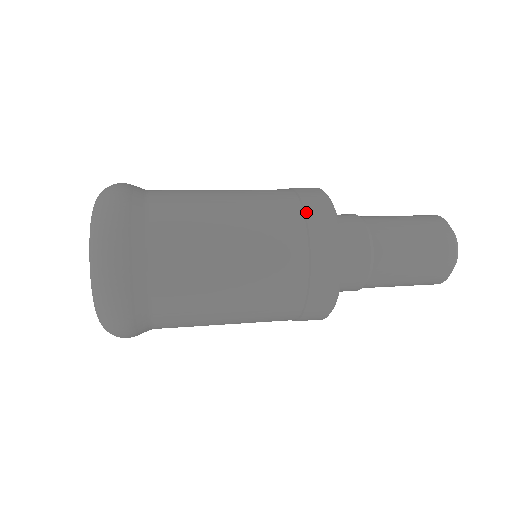
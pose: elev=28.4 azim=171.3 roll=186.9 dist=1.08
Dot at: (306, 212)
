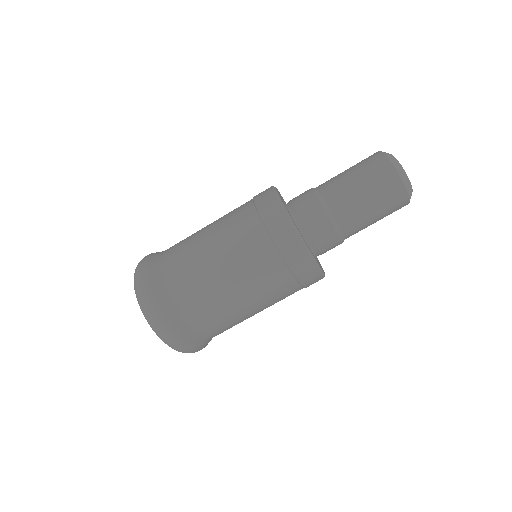
Dot at: (256, 206)
